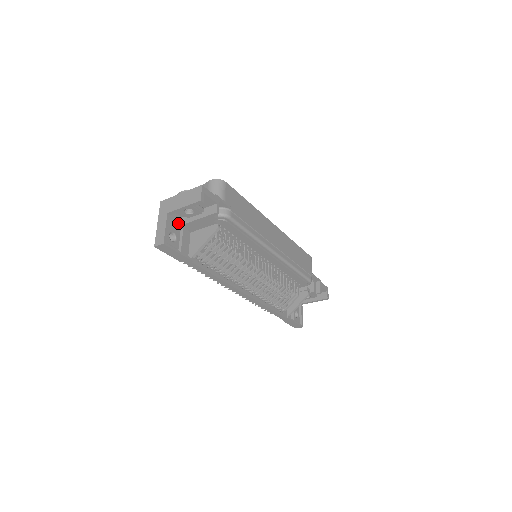
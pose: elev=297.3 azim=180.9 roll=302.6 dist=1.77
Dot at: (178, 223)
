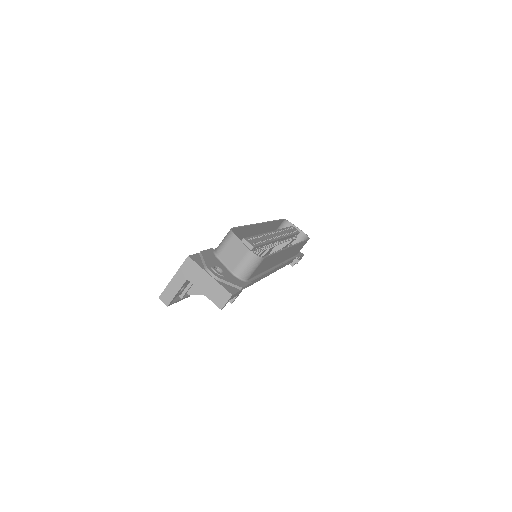
Dot at: occluded
